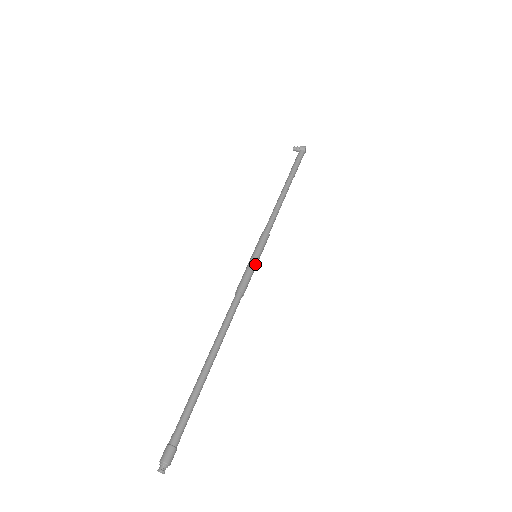
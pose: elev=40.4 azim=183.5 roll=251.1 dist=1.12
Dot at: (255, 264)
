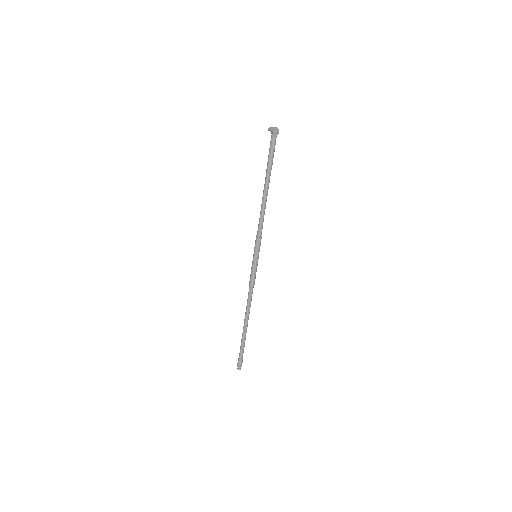
Dot at: (255, 264)
